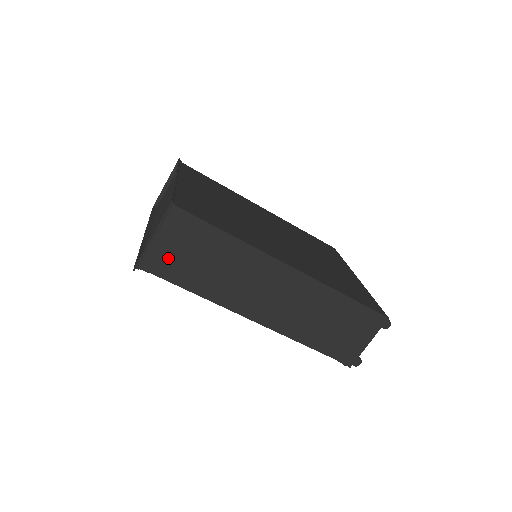
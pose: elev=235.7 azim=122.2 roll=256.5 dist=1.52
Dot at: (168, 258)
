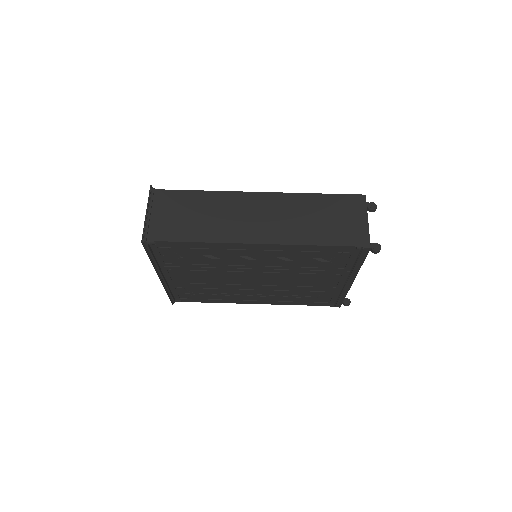
Dot at: (165, 225)
